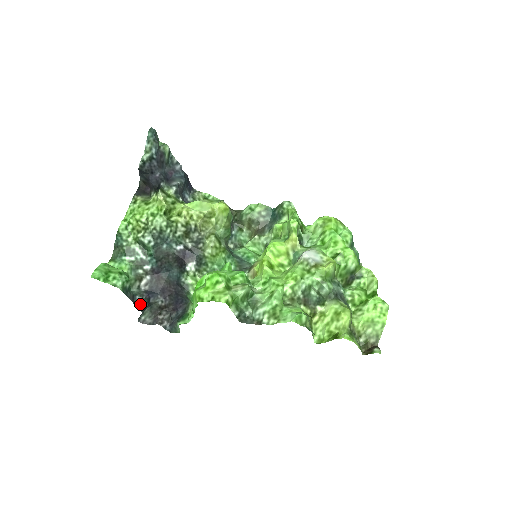
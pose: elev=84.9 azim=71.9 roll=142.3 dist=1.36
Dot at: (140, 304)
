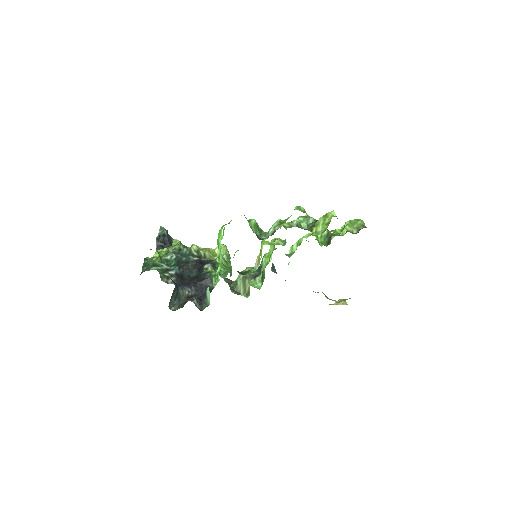
Dot at: occluded
